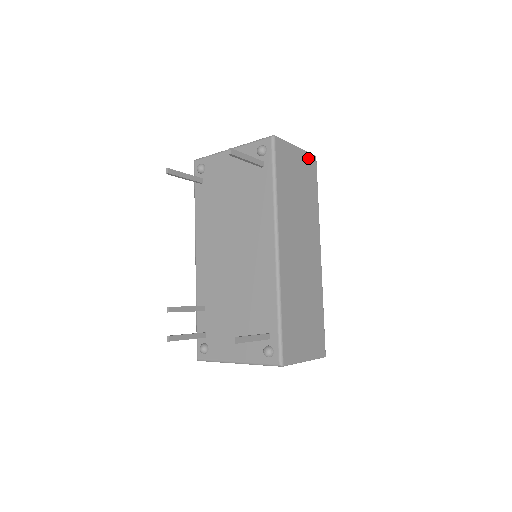
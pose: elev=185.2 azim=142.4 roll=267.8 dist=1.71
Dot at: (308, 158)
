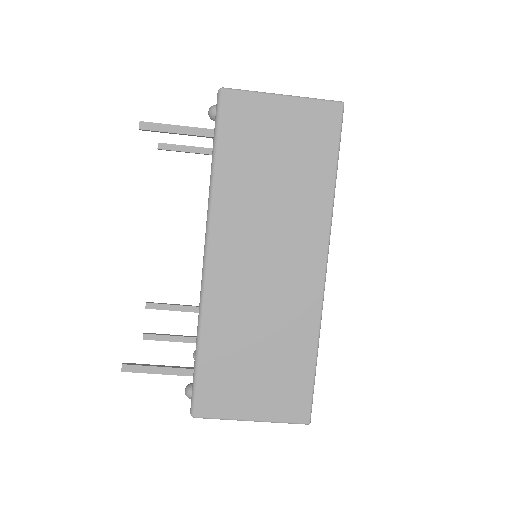
Dot at: (316, 110)
